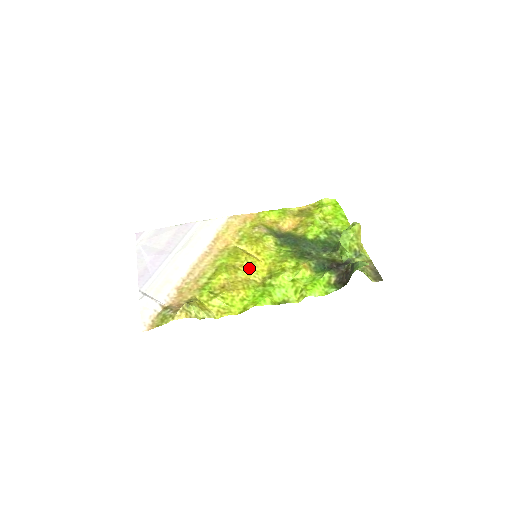
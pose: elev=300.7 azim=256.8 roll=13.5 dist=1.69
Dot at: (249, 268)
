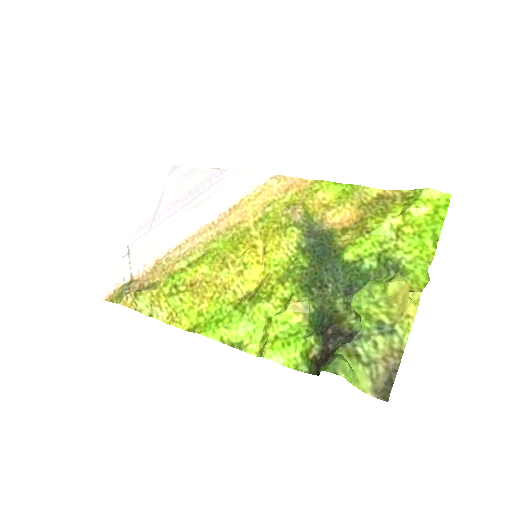
Dot at: (238, 270)
